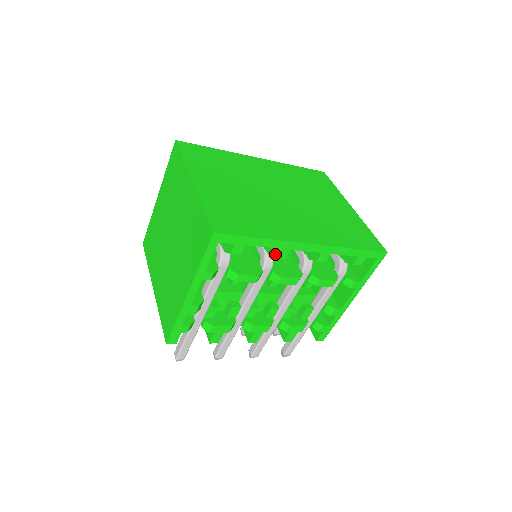
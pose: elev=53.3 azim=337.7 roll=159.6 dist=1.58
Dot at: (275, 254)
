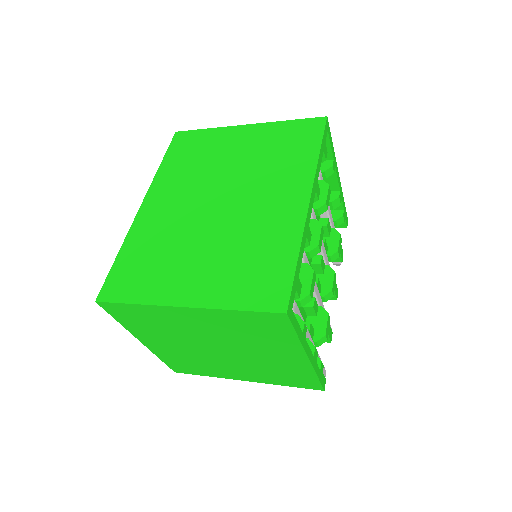
Dot at: (305, 244)
